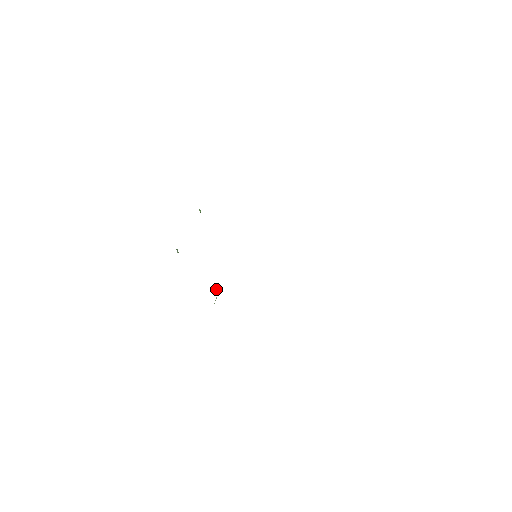
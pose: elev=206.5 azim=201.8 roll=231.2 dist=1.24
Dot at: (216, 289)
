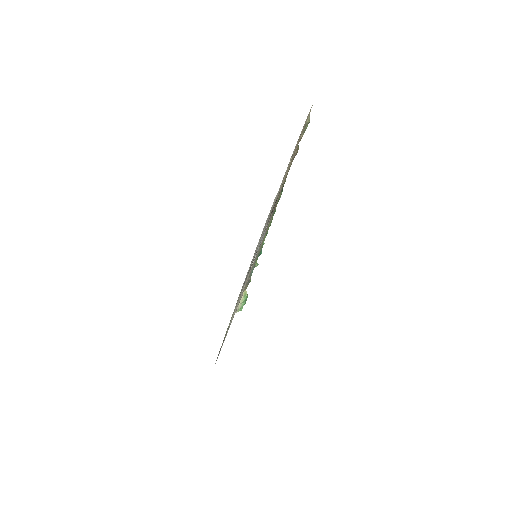
Dot at: (244, 294)
